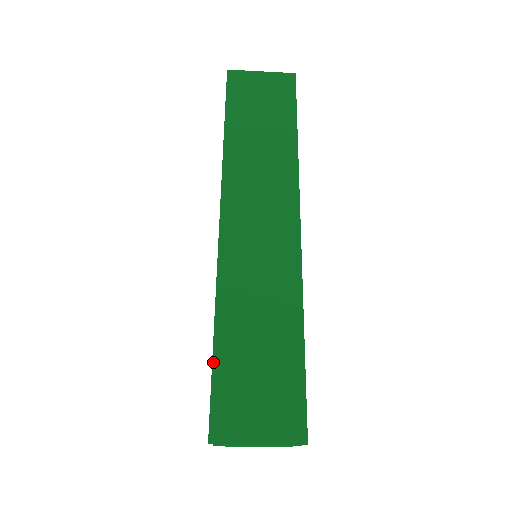
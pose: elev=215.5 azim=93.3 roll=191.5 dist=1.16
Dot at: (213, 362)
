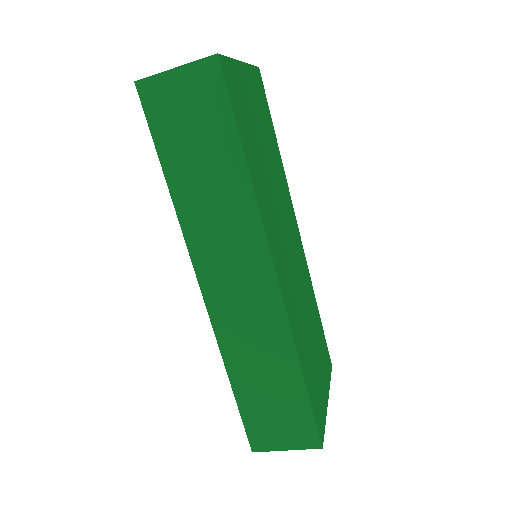
Dot at: (237, 404)
